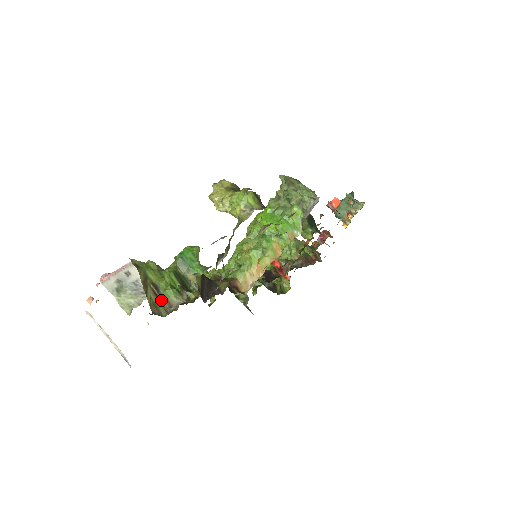
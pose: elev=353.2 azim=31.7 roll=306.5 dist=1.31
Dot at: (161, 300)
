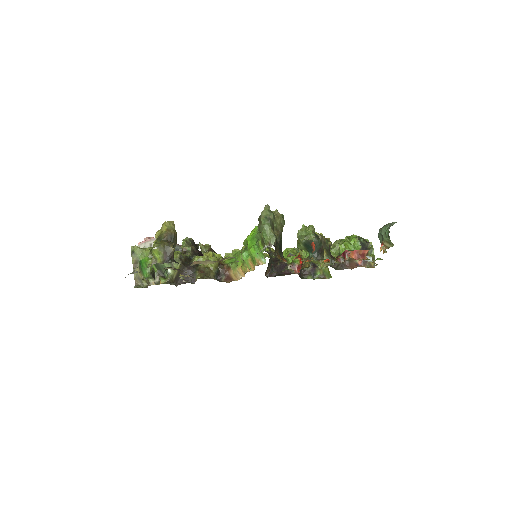
Dot at: occluded
